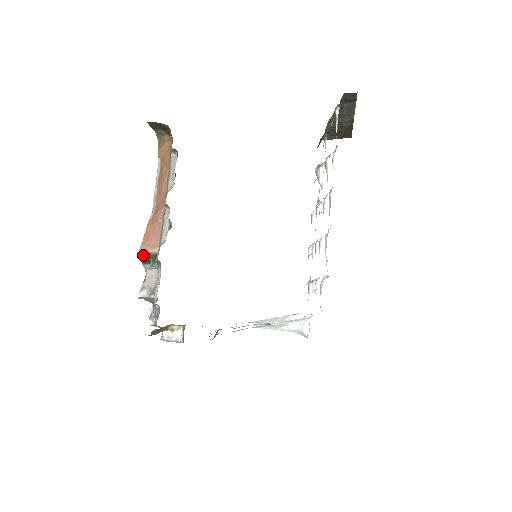
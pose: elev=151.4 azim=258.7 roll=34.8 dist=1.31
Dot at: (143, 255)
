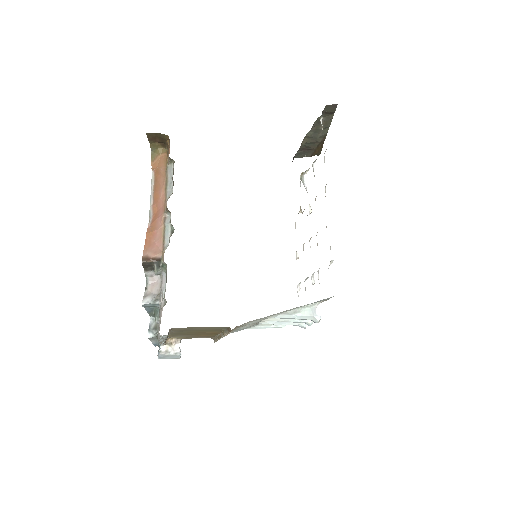
Dot at: (147, 260)
